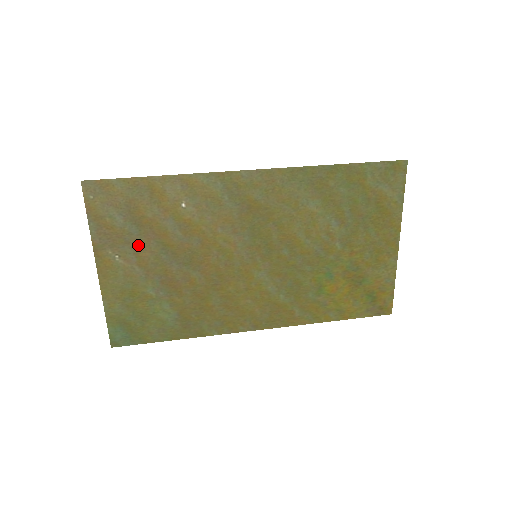
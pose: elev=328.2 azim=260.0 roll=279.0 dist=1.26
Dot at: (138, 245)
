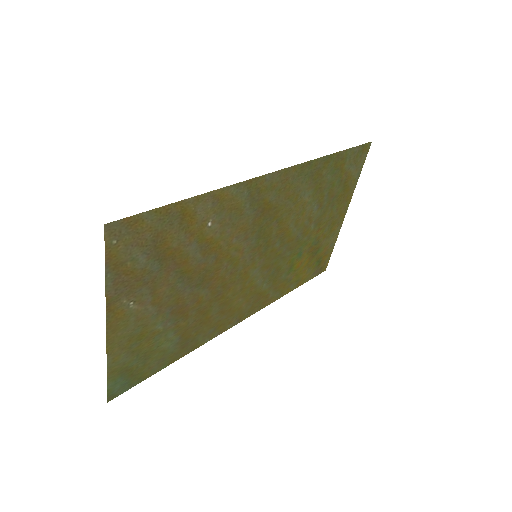
Dot at: (156, 282)
